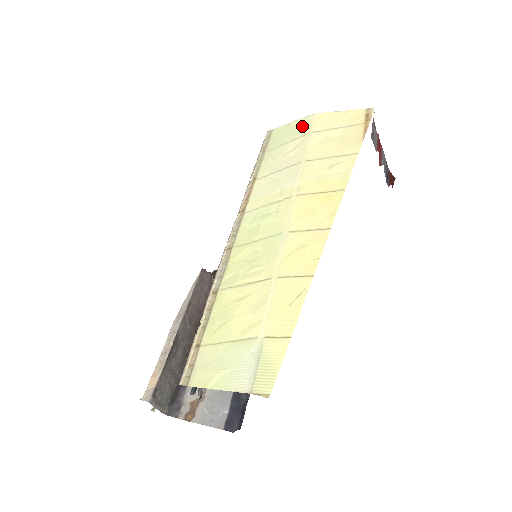
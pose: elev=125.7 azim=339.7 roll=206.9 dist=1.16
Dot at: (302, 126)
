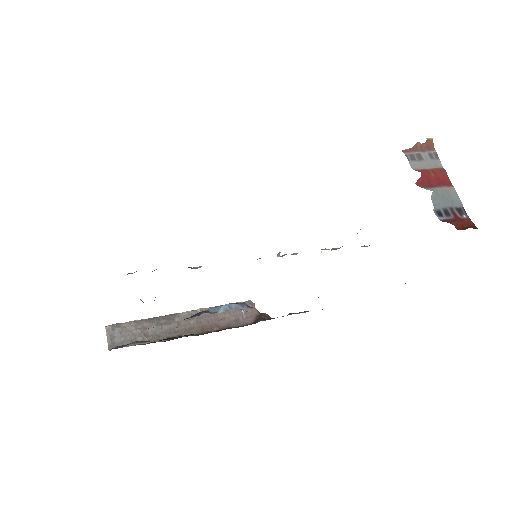
Dot at: occluded
